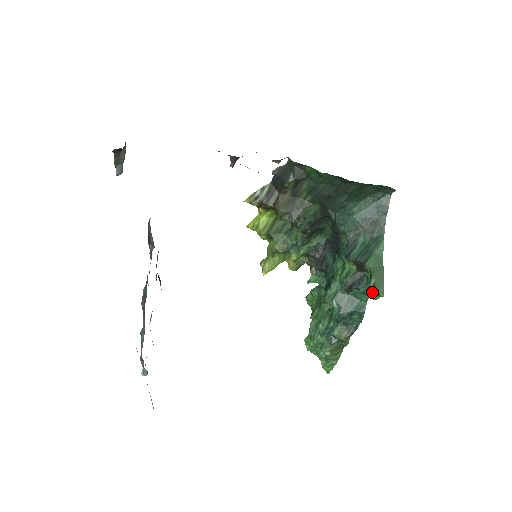
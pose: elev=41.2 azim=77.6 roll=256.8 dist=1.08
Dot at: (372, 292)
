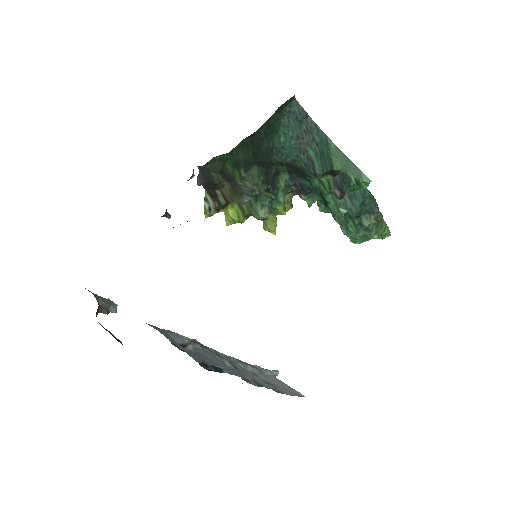
Dot at: (360, 185)
